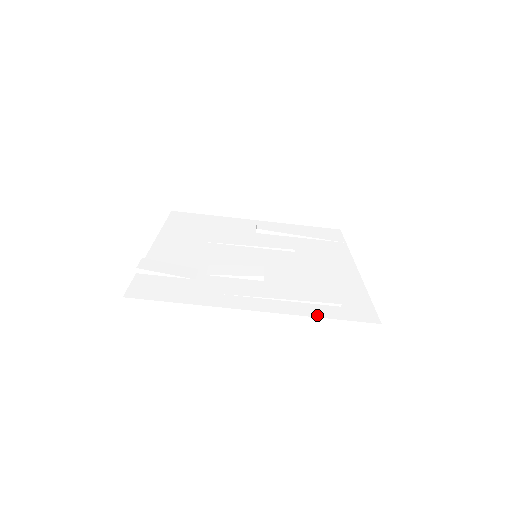
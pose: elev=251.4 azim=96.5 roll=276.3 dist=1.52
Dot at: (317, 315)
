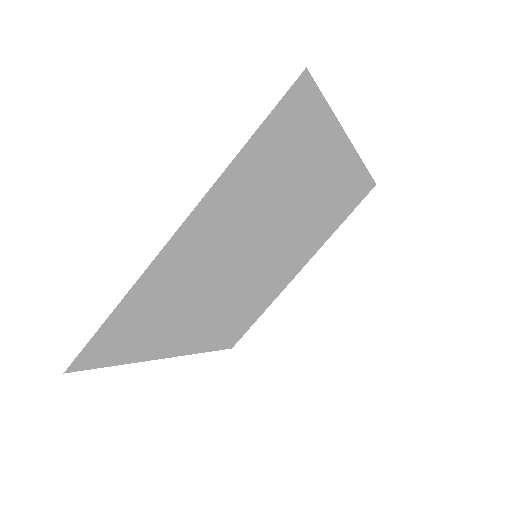
Dot at: (239, 156)
